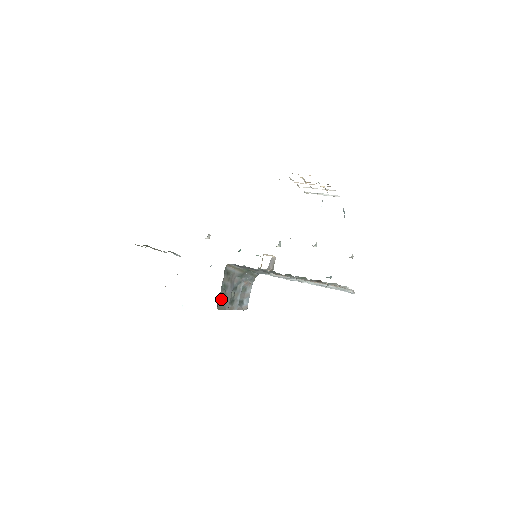
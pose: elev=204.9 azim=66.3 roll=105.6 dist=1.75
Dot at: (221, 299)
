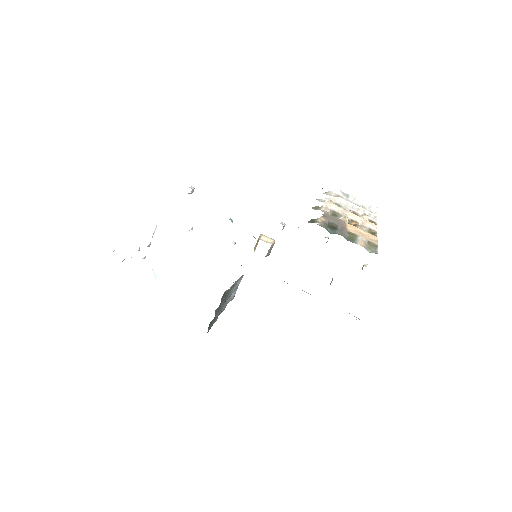
Dot at: (212, 320)
